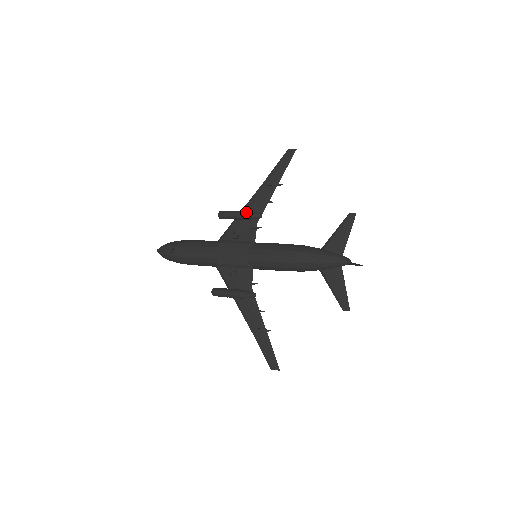
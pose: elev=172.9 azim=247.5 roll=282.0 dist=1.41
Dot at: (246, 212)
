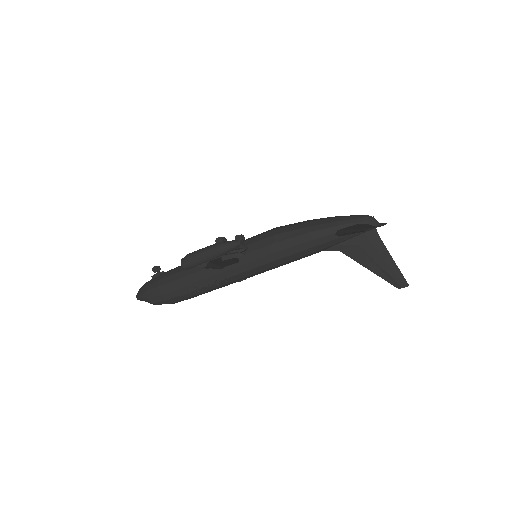
Dot at: occluded
